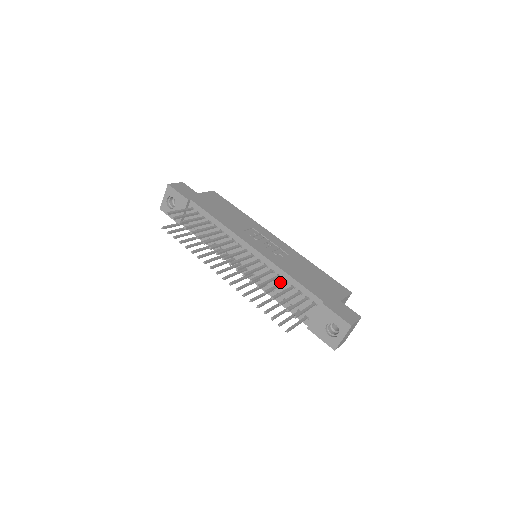
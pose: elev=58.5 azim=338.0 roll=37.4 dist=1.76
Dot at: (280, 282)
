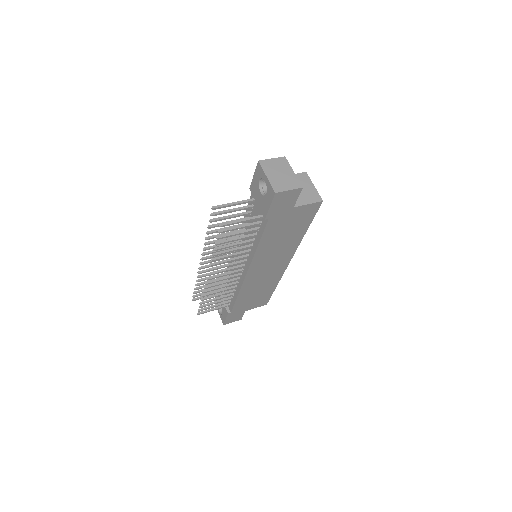
Dot at: occluded
